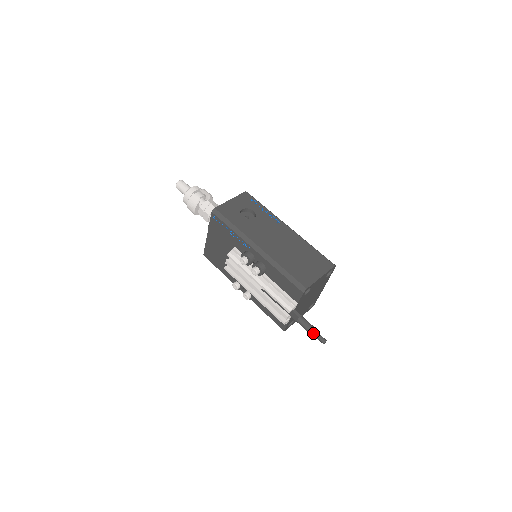
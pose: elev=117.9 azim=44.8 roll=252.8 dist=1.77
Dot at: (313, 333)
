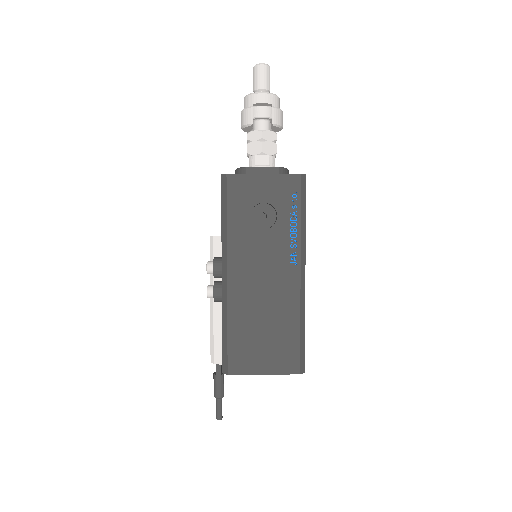
Dot at: (216, 400)
